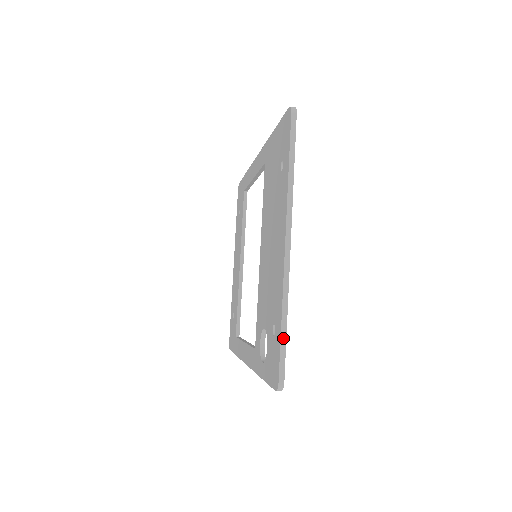
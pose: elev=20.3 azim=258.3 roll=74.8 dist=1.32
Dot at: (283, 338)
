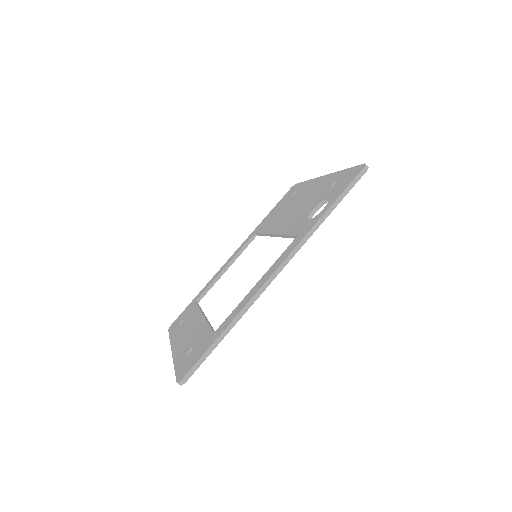
Dot at: occluded
